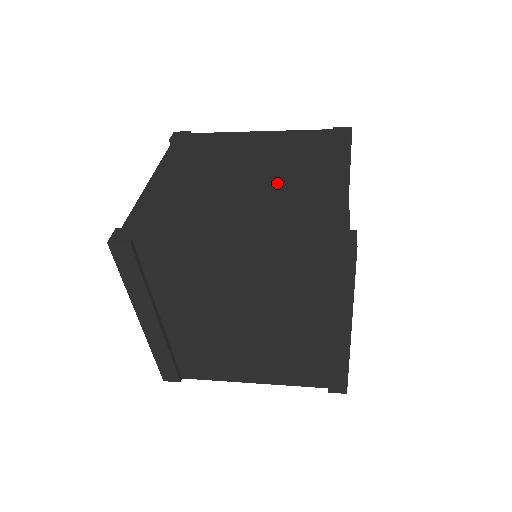
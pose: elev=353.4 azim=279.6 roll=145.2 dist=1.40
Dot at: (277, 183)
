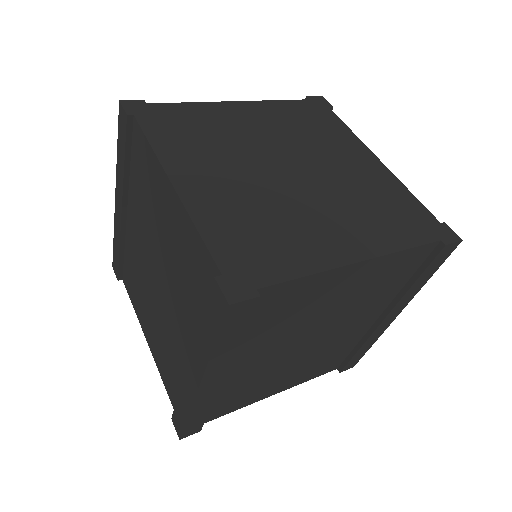
Dot at: (330, 175)
